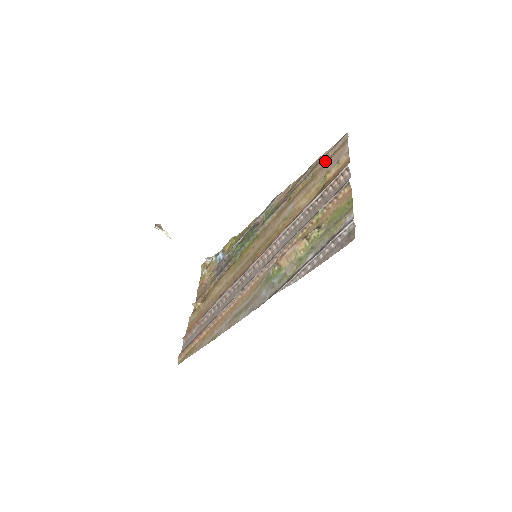
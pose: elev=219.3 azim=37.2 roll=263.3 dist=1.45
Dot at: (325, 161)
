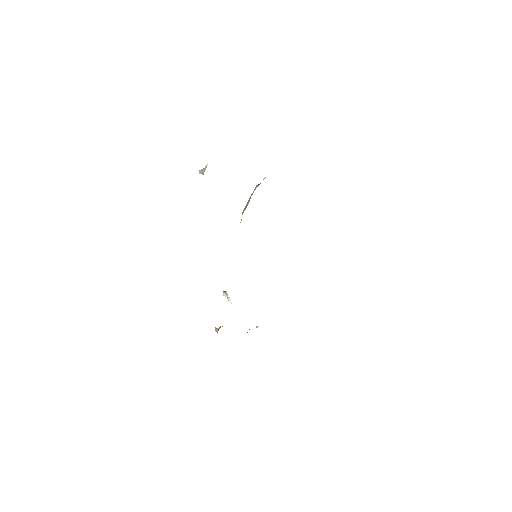
Dot at: occluded
